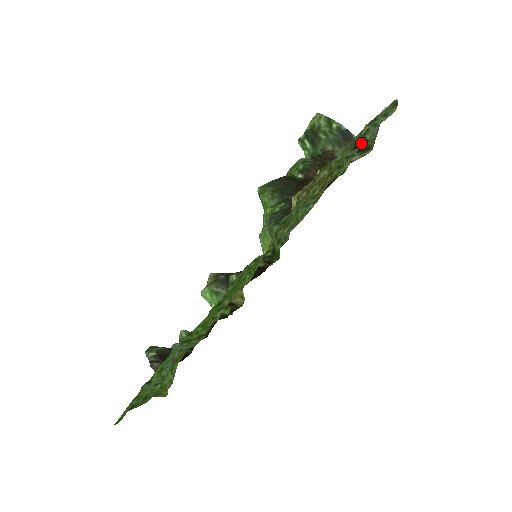
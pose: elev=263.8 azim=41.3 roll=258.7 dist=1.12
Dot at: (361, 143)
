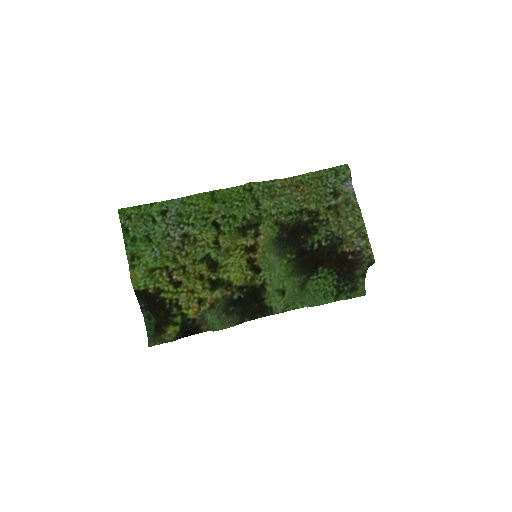
Dot at: (333, 190)
